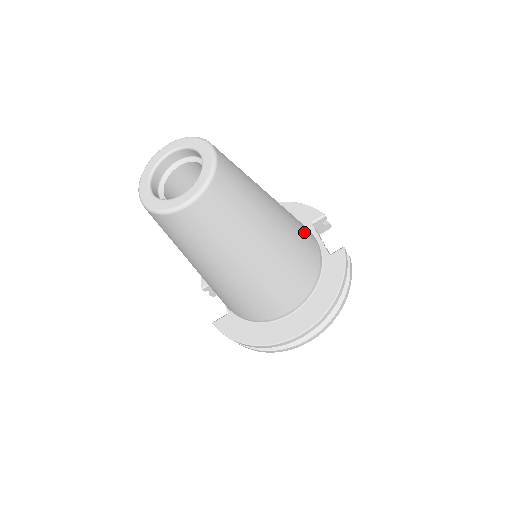
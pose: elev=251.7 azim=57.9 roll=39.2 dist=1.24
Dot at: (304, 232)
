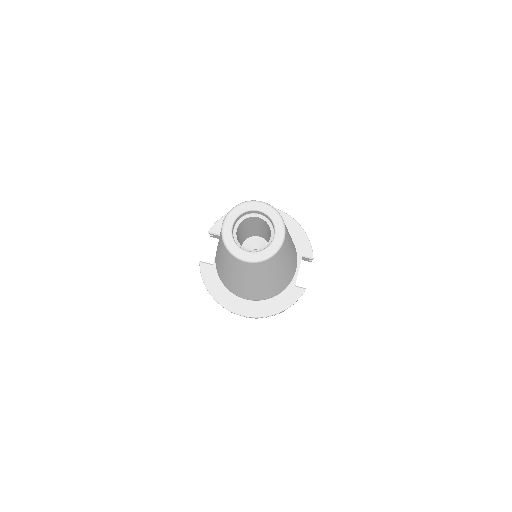
Dot at: (293, 270)
